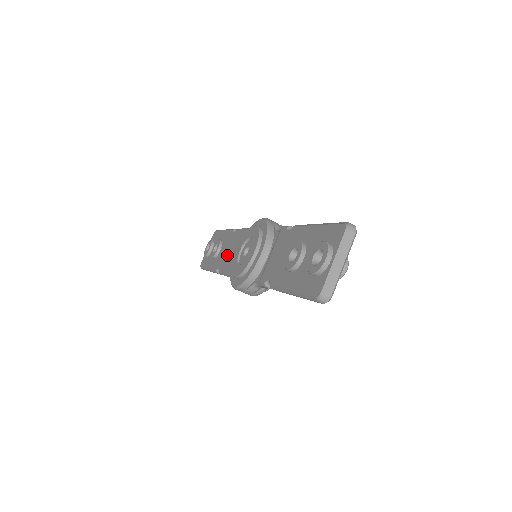
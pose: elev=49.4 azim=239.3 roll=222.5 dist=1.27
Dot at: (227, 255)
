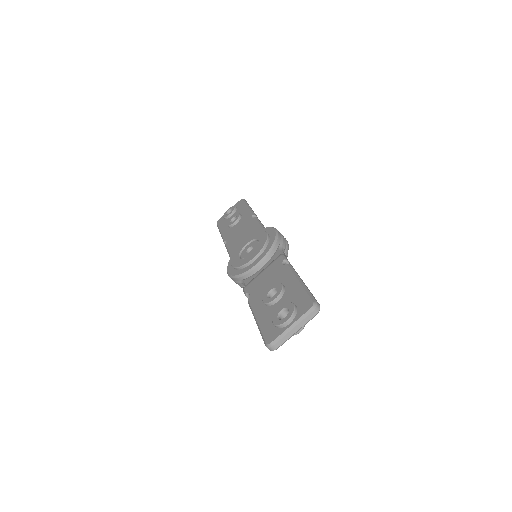
Dot at: (238, 235)
